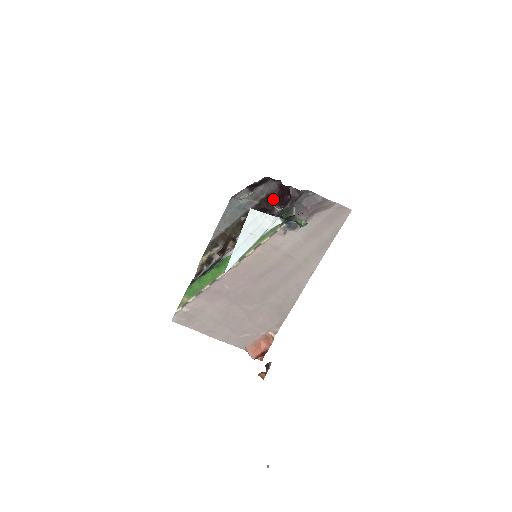
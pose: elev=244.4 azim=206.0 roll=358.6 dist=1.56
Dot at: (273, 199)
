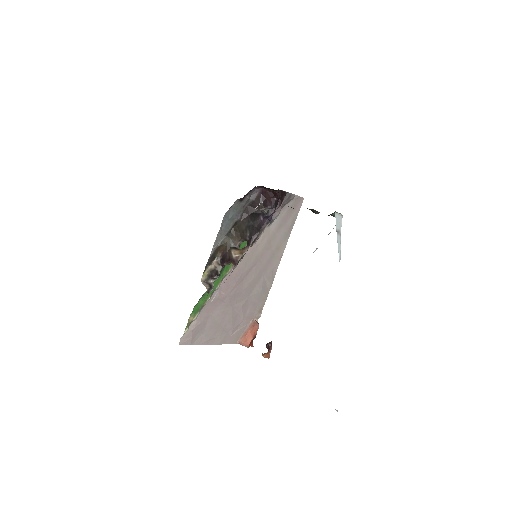
Dot at: (258, 204)
